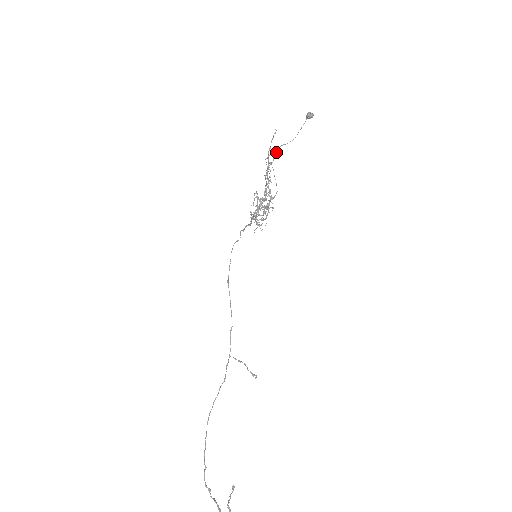
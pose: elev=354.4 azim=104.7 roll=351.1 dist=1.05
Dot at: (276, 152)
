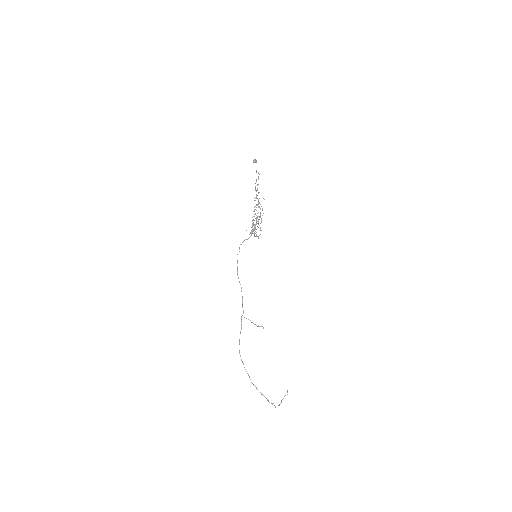
Dot at: occluded
